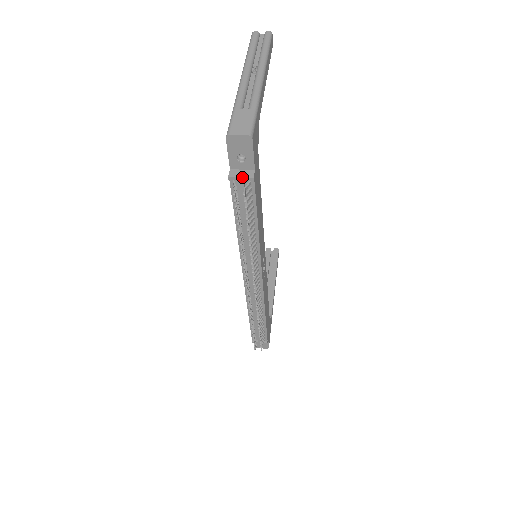
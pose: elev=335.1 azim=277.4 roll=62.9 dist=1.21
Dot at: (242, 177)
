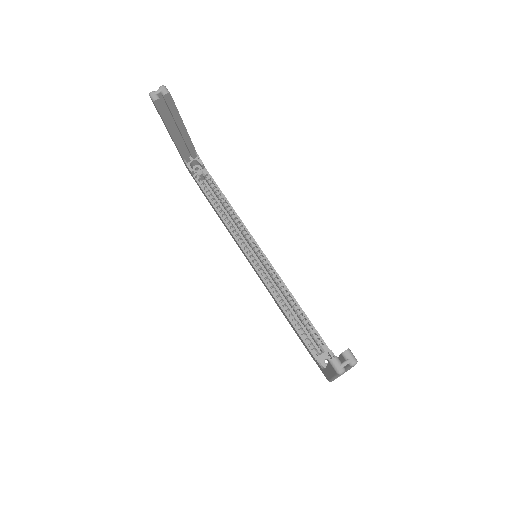
Dot at: occluded
